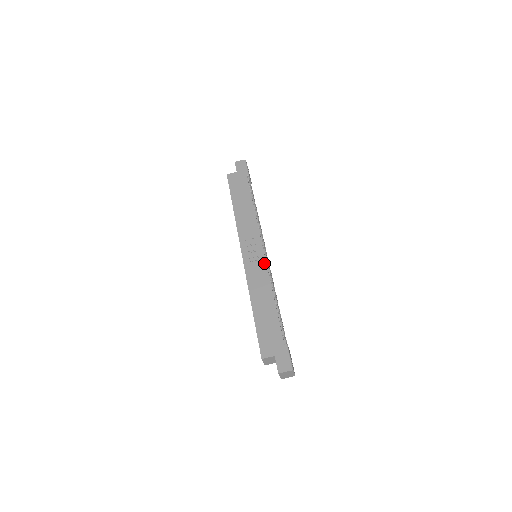
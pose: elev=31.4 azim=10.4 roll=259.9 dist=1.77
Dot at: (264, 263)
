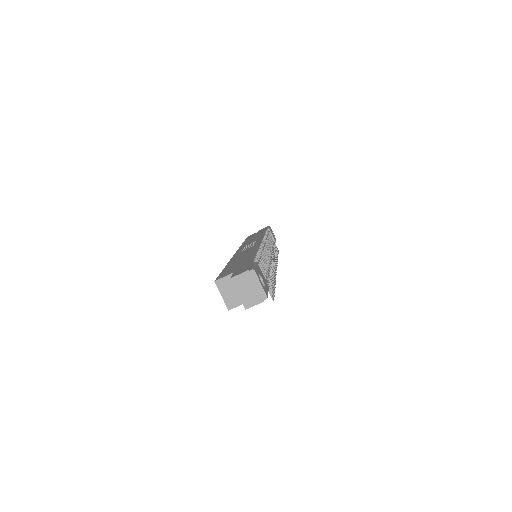
Dot at: (257, 244)
